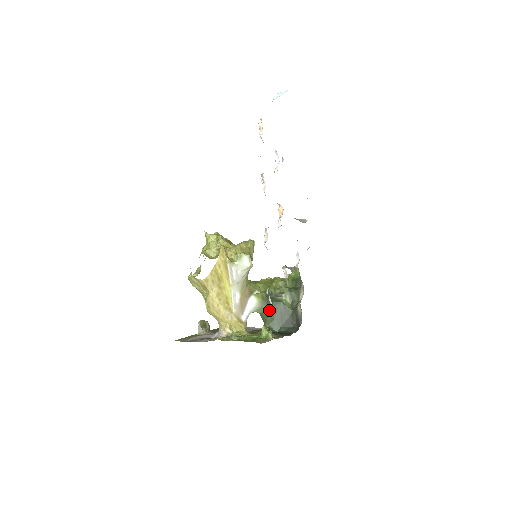
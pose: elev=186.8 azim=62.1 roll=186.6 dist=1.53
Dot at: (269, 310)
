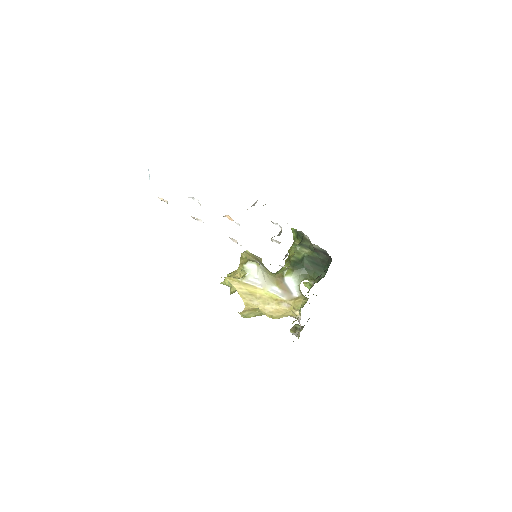
Dot at: (305, 271)
